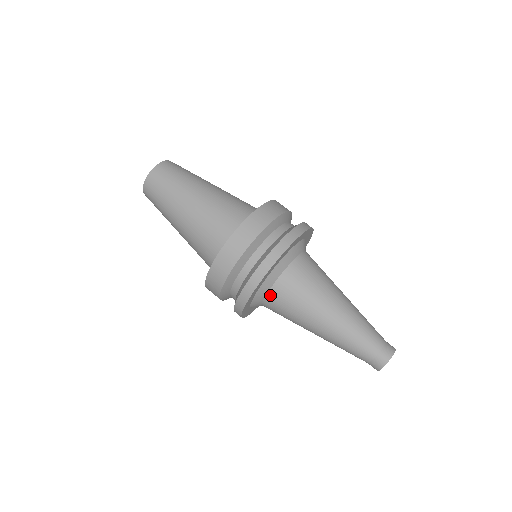
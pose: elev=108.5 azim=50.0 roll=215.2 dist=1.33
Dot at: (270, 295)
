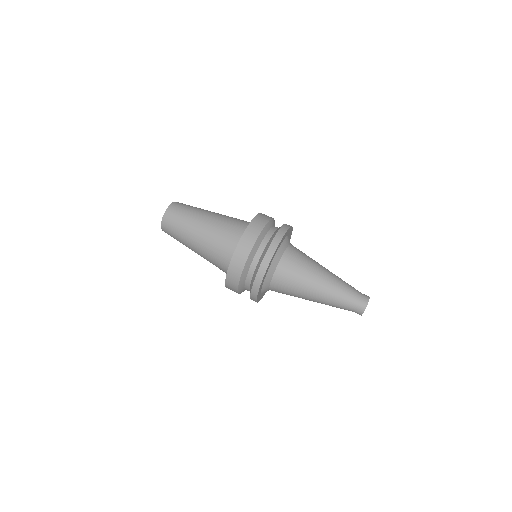
Dot at: (271, 289)
